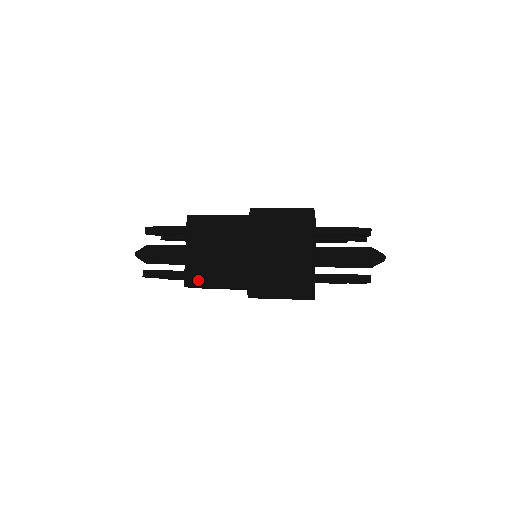
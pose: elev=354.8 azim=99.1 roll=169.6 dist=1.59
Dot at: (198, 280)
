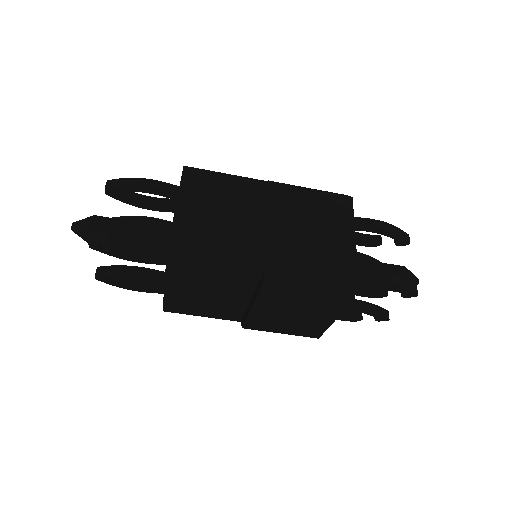
Dot at: (191, 245)
